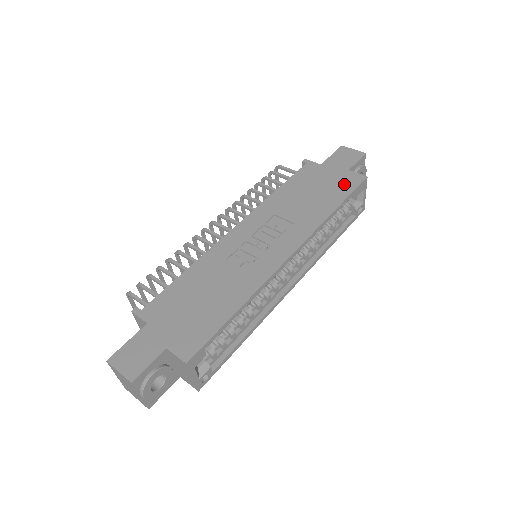
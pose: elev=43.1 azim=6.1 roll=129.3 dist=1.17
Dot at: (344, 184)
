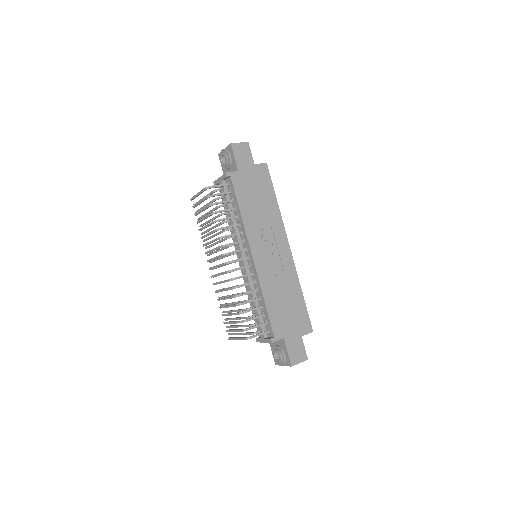
Dot at: (263, 178)
